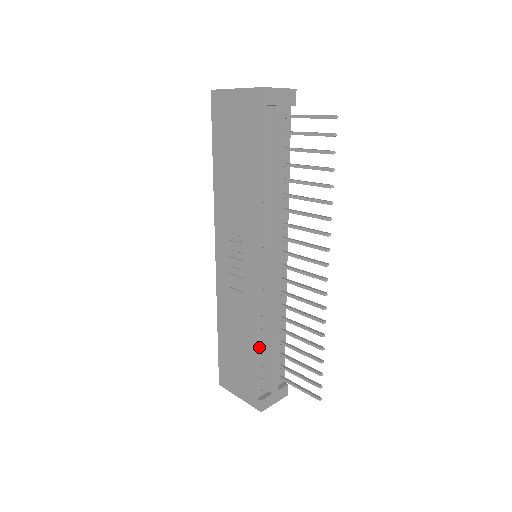
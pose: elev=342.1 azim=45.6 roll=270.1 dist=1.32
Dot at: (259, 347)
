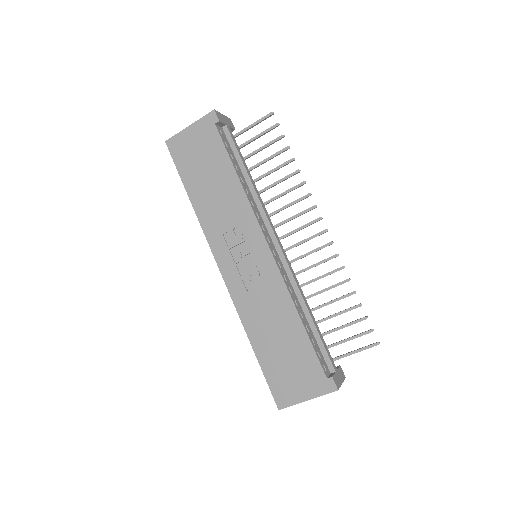
Dot at: (303, 323)
